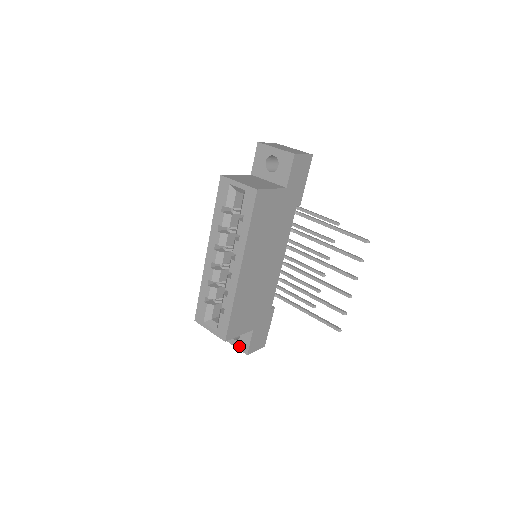
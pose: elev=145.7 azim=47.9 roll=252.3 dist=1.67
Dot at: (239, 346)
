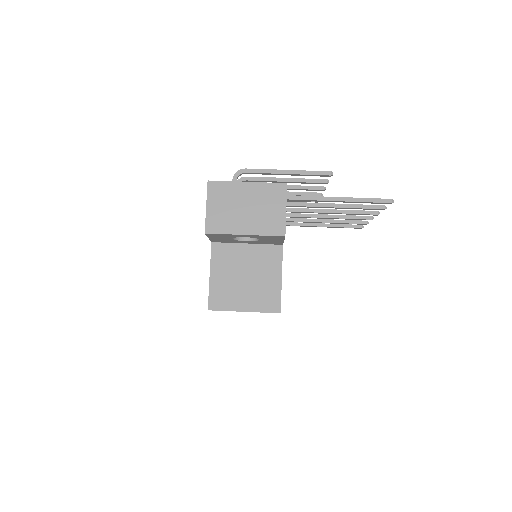
Dot at: occluded
